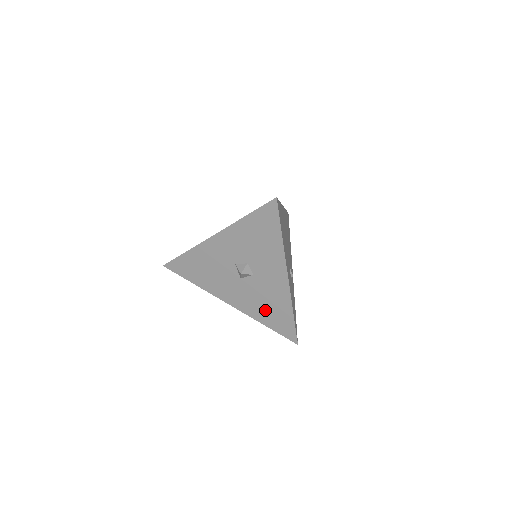
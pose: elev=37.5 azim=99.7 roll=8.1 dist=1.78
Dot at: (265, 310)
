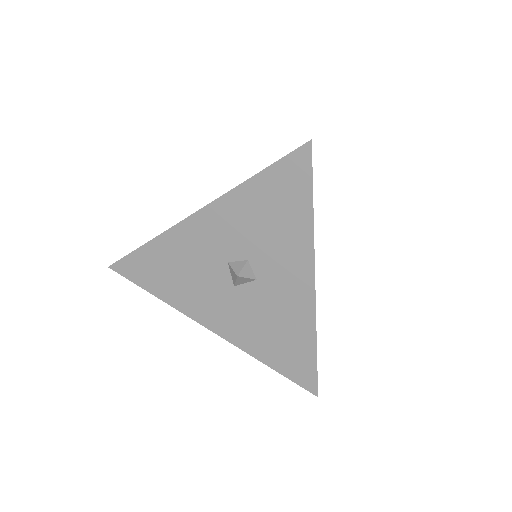
Dot at: (269, 339)
